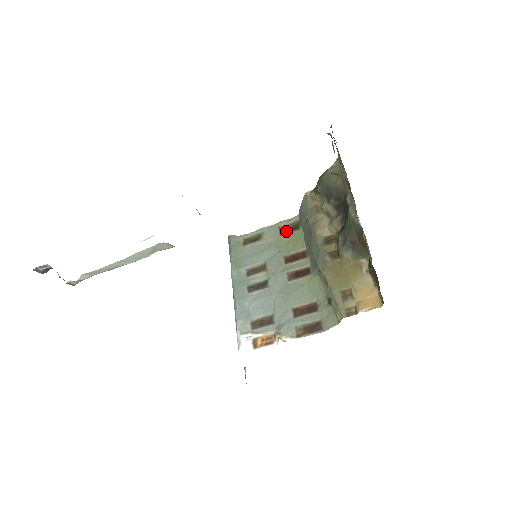
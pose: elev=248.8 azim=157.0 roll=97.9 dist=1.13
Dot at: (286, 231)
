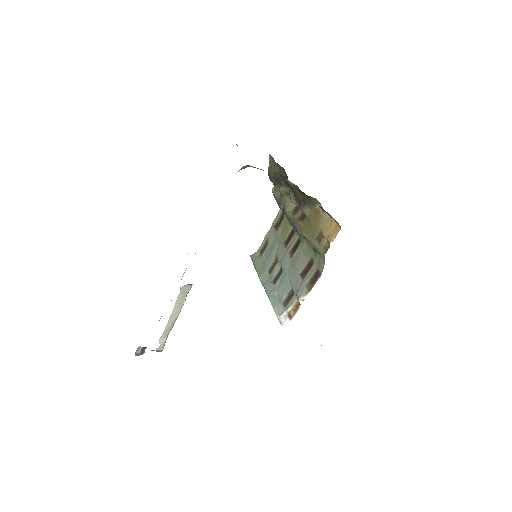
Dot at: (278, 225)
